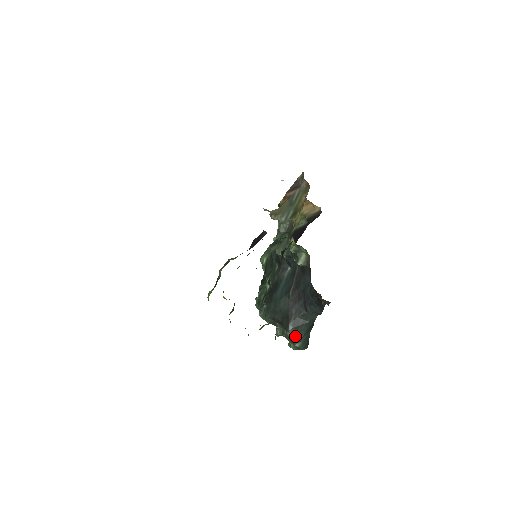
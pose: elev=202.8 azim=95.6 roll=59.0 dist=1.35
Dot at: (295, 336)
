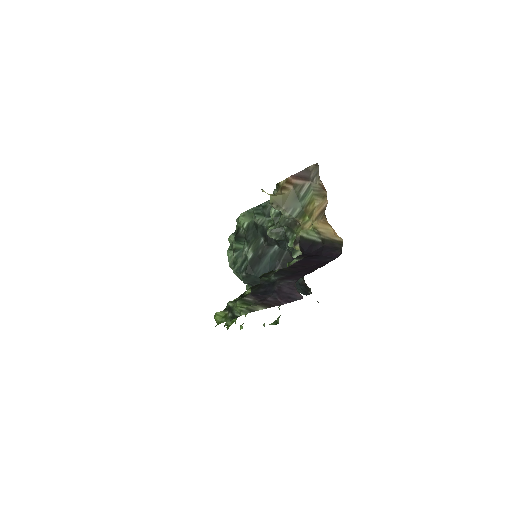
Dot at: occluded
